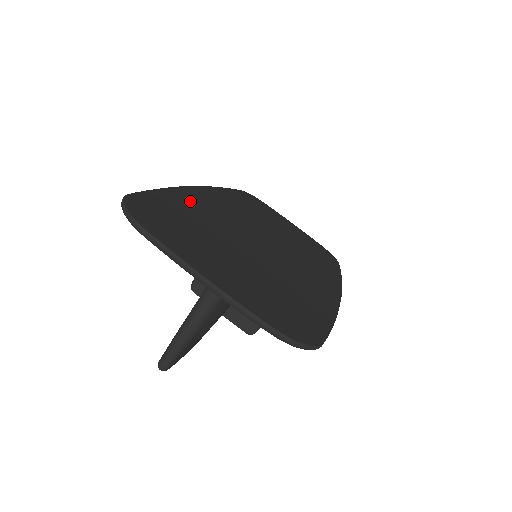
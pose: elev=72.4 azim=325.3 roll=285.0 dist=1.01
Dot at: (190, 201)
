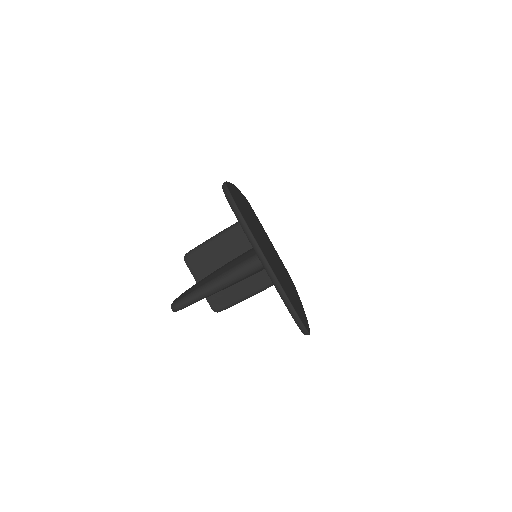
Dot at: (240, 199)
